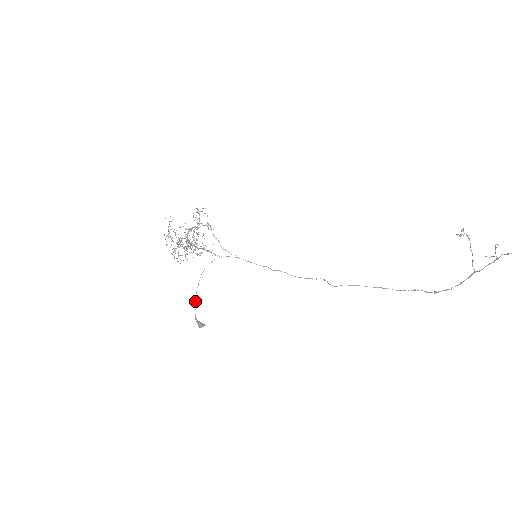
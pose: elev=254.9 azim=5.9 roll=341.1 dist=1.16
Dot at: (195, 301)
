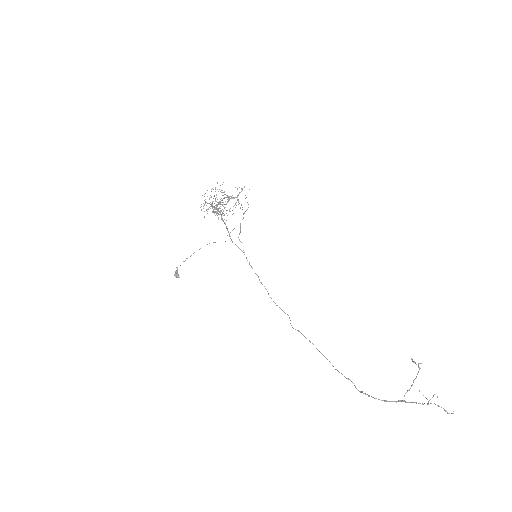
Dot at: occluded
